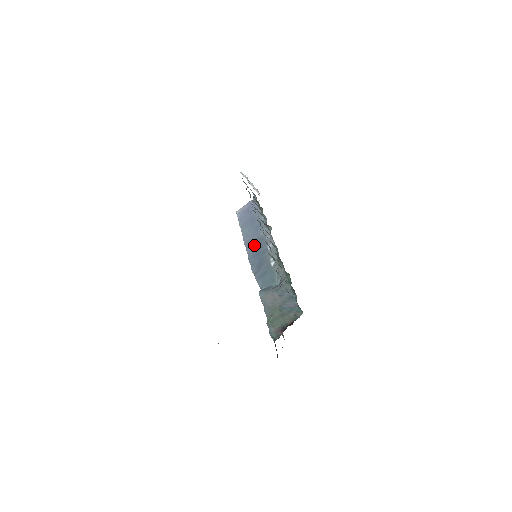
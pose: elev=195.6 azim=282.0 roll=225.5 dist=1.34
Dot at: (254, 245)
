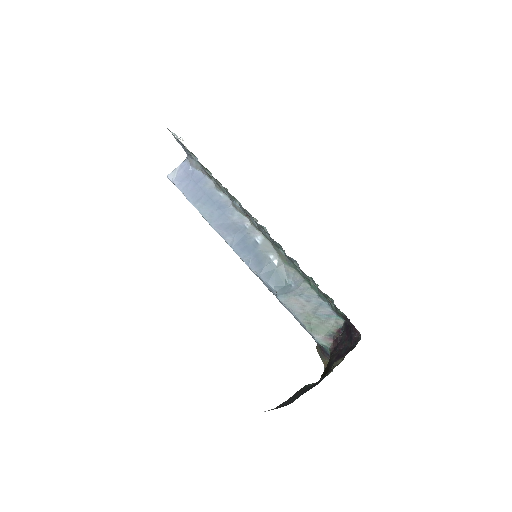
Dot at: (234, 235)
